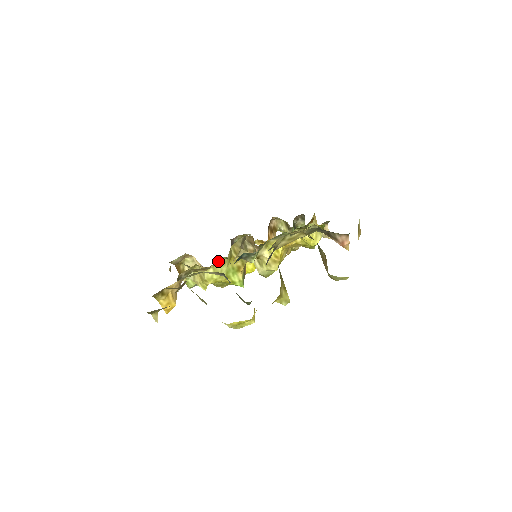
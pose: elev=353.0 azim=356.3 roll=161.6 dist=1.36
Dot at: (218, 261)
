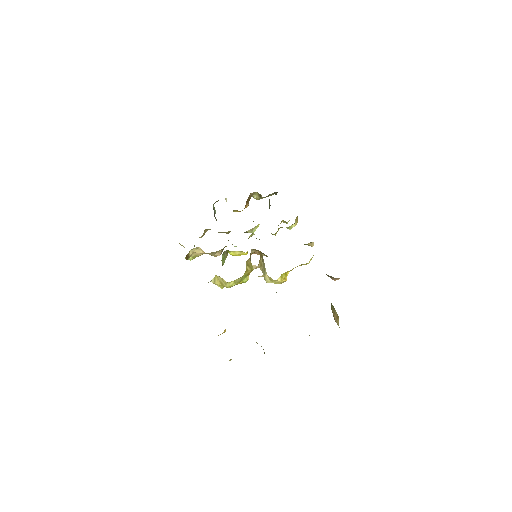
Dot at: occluded
